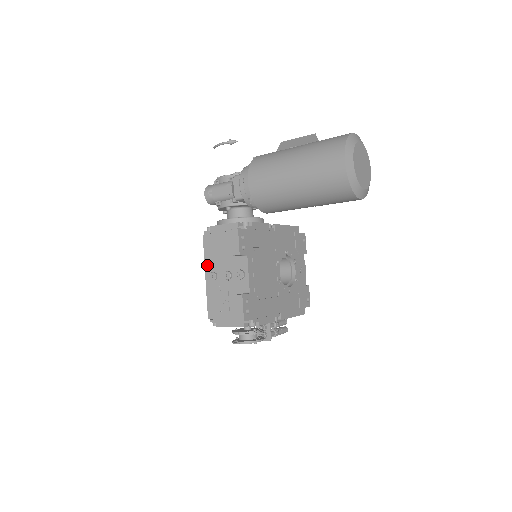
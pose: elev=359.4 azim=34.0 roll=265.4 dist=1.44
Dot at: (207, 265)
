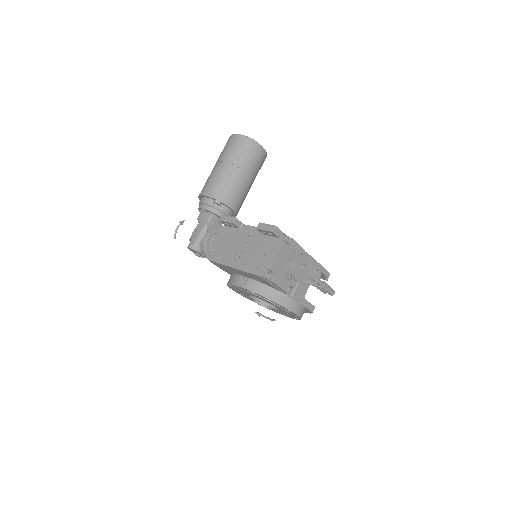
Dot at: (227, 263)
